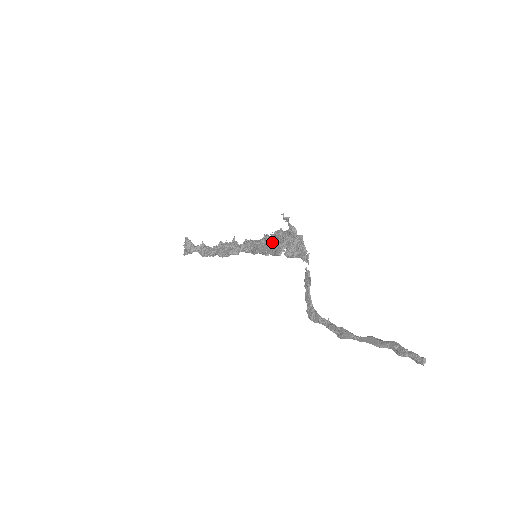
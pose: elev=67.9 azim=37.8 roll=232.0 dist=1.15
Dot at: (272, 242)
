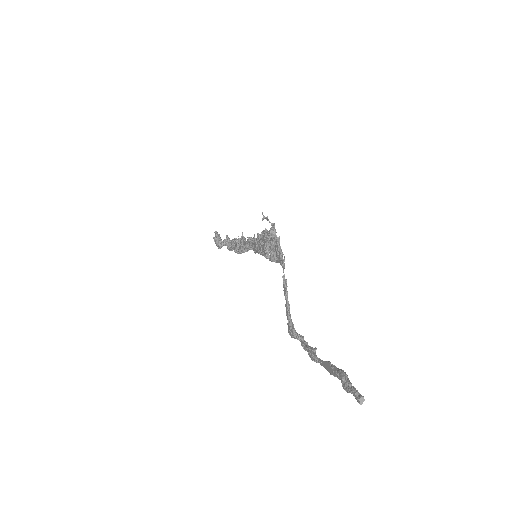
Dot at: occluded
